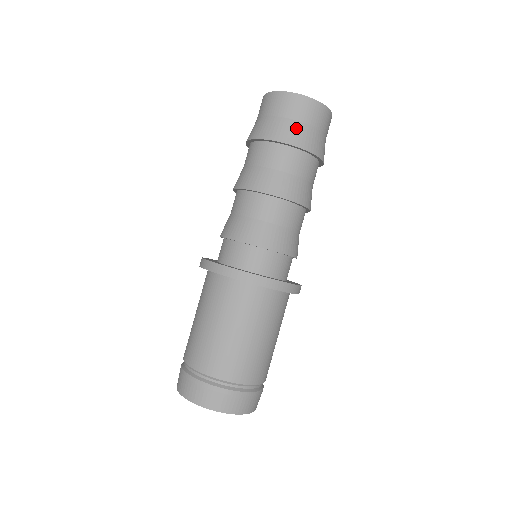
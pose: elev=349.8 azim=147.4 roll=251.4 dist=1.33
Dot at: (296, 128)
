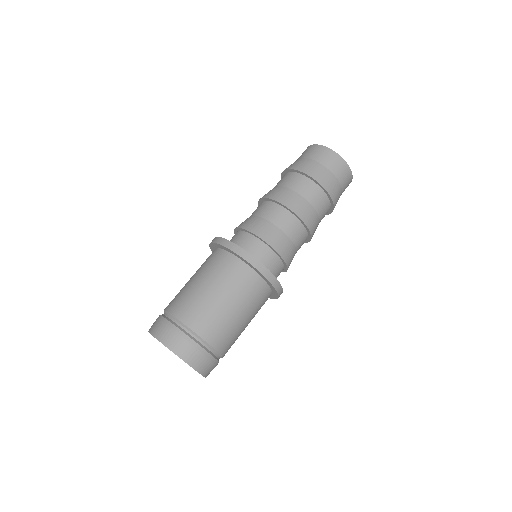
Dot at: (296, 162)
